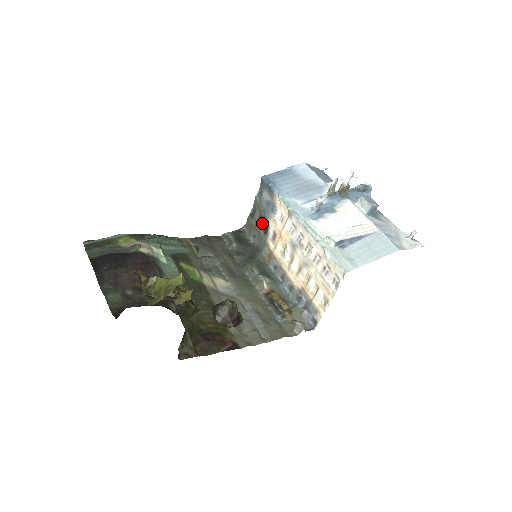
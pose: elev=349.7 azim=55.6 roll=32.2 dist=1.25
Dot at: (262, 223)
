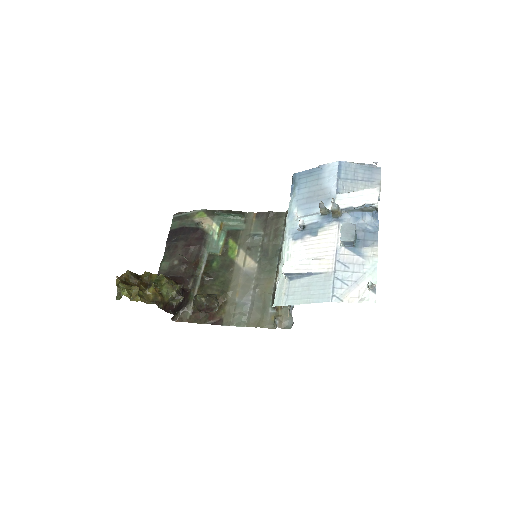
Dot at: occluded
